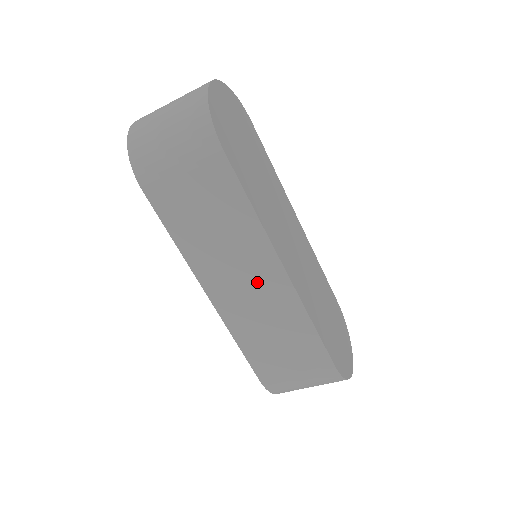
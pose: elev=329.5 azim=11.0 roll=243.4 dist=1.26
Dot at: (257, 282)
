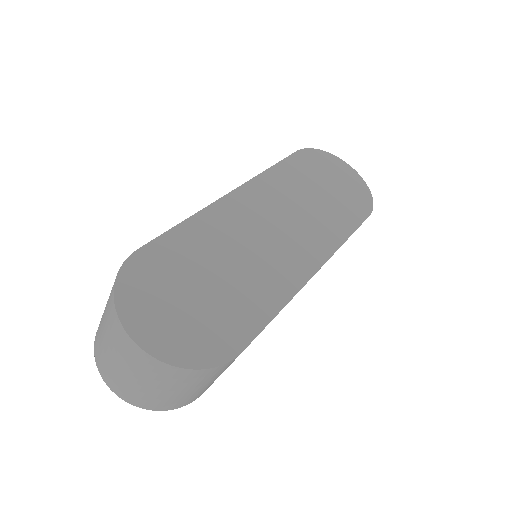
Dot at: occluded
